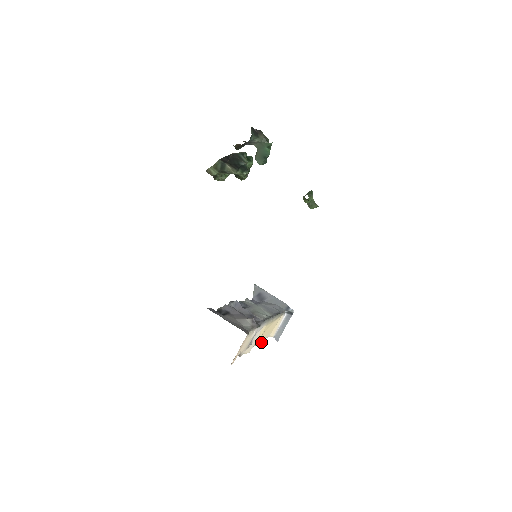
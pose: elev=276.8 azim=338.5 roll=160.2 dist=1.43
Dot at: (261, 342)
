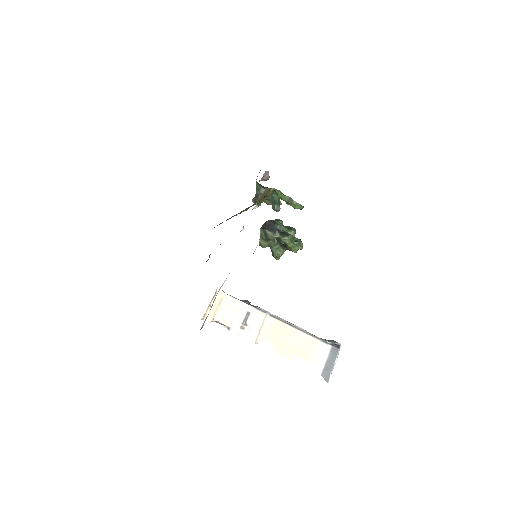
Dot at: (285, 356)
